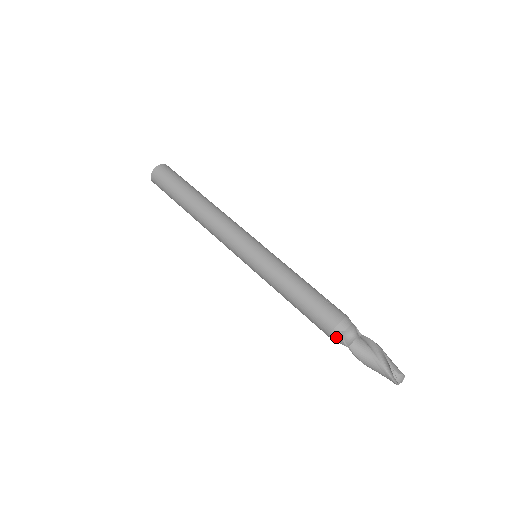
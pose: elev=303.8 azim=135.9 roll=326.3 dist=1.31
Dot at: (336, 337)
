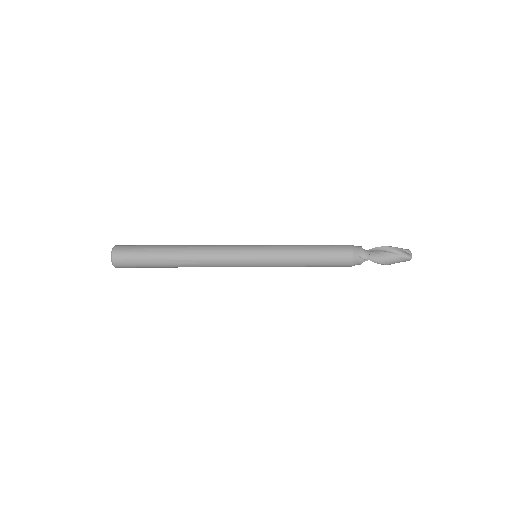
Dot at: (357, 260)
